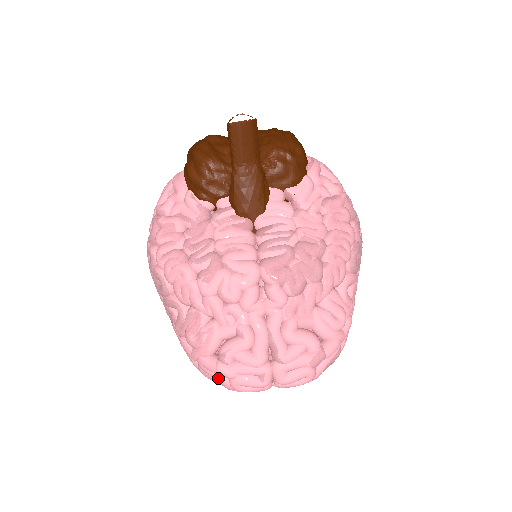
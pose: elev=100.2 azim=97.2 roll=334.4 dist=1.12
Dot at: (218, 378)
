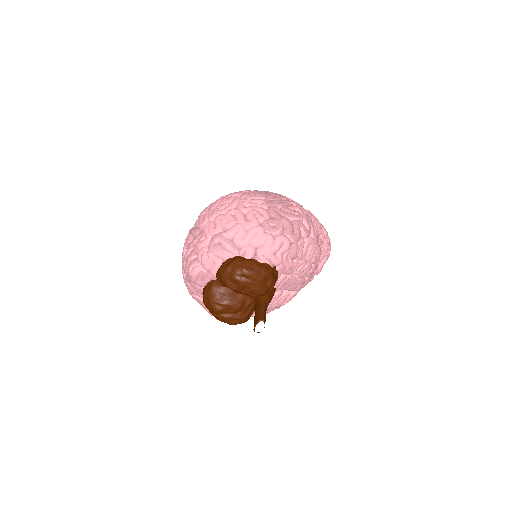
Dot at: occluded
